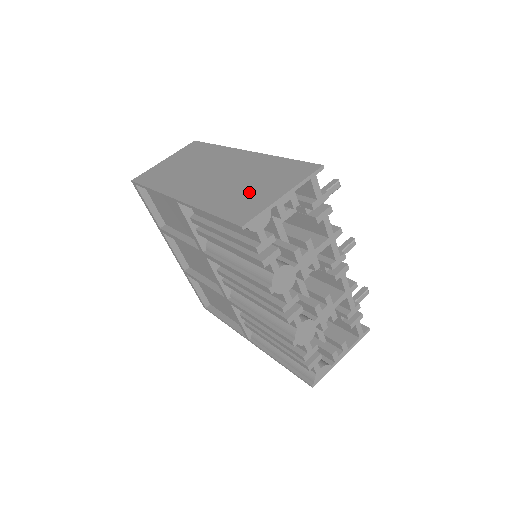
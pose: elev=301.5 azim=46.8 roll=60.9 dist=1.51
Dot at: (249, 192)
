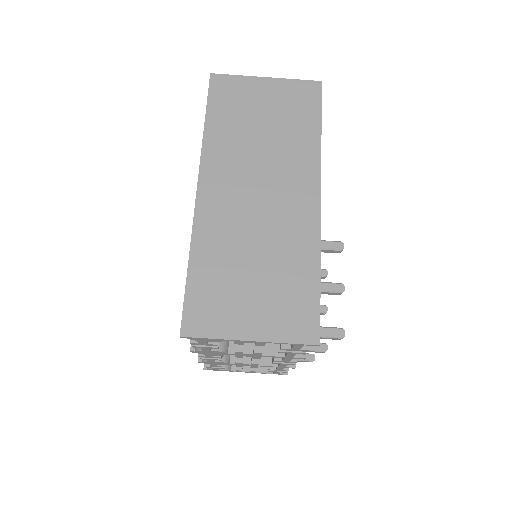
Dot at: (240, 287)
